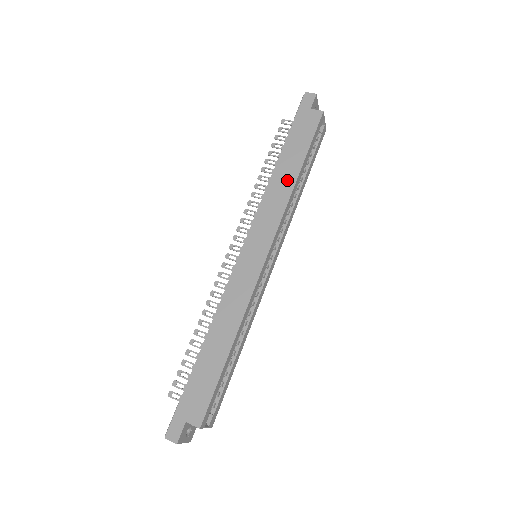
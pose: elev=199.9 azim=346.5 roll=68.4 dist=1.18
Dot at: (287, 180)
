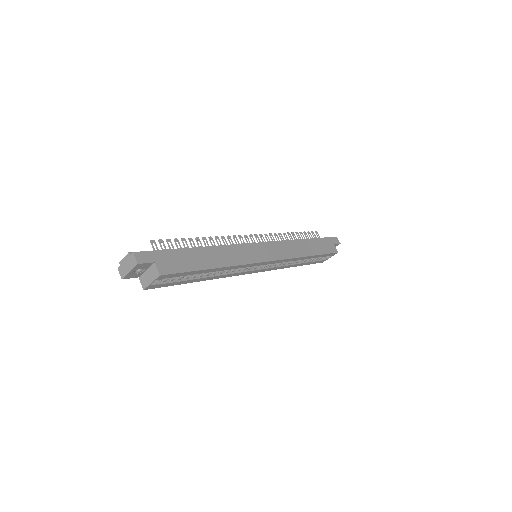
Dot at: (304, 250)
